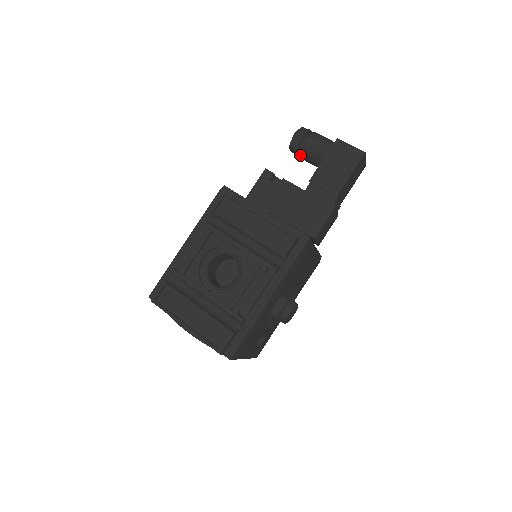
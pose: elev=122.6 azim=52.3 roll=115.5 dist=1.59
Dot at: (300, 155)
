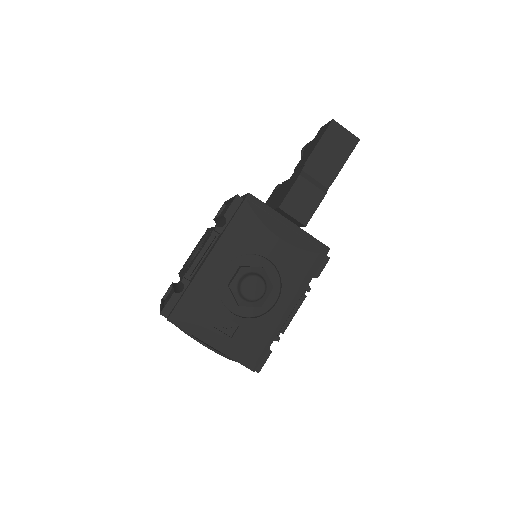
Dot at: occluded
